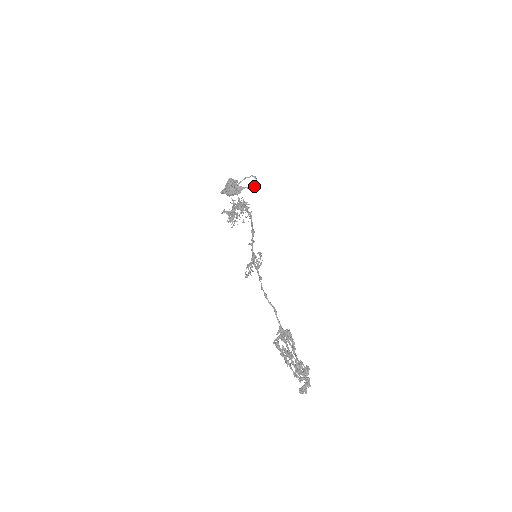
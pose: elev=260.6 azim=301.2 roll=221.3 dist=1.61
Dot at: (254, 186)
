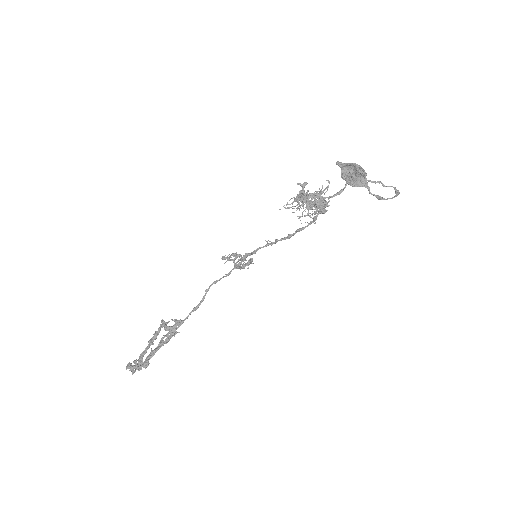
Dot at: (382, 198)
